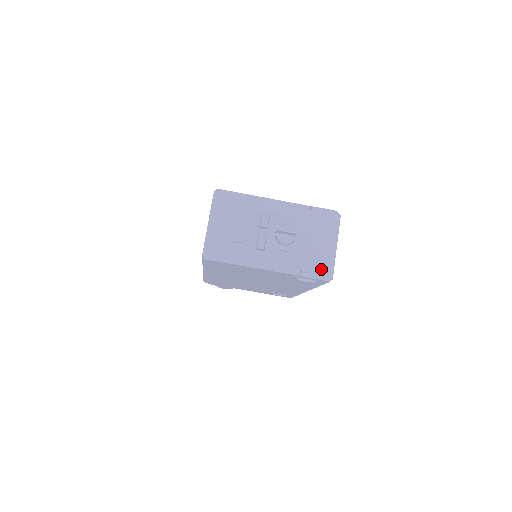
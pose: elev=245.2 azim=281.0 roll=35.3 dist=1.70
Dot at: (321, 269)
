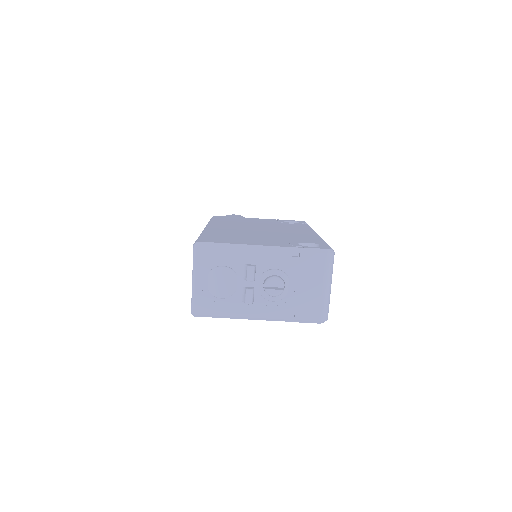
Dot at: (314, 314)
